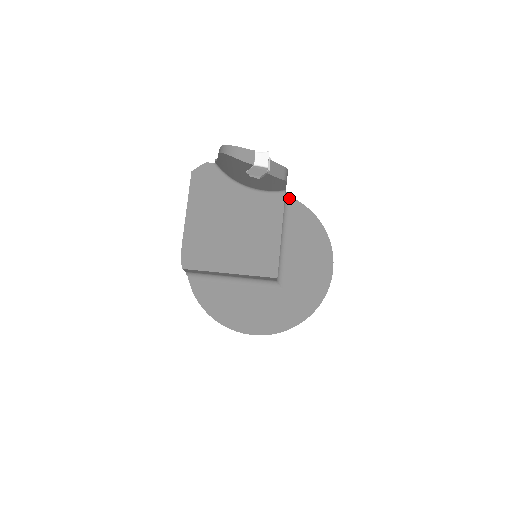
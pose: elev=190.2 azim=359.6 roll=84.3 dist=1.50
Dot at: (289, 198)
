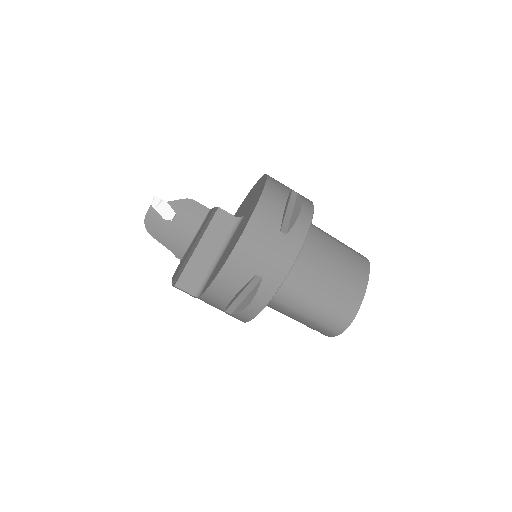
Dot at: occluded
